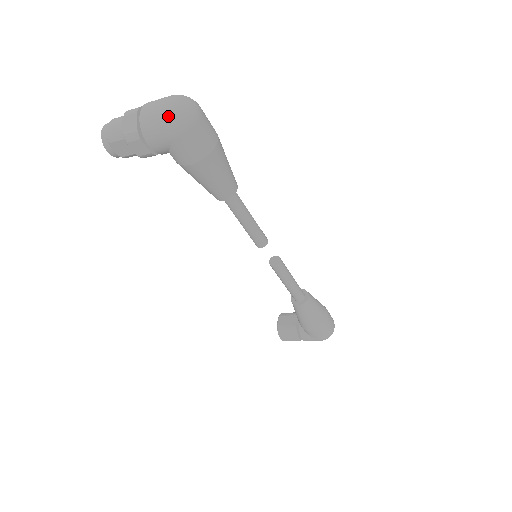
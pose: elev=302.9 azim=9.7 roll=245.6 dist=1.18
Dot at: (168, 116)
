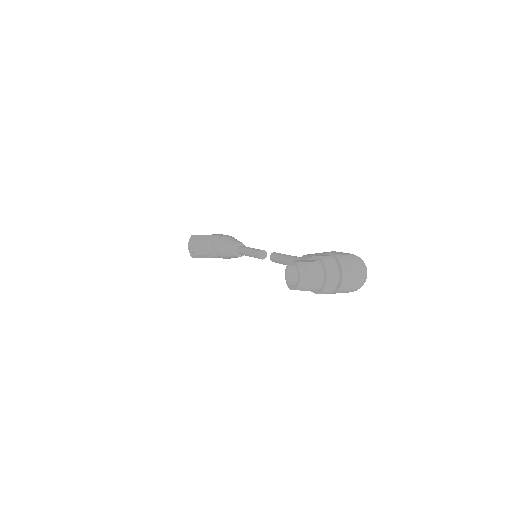
Dot at: (360, 287)
